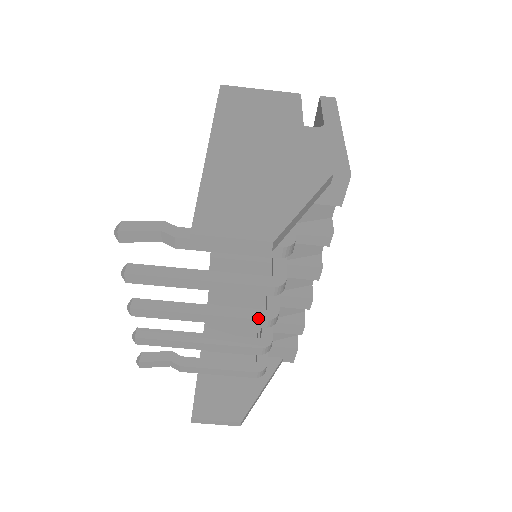
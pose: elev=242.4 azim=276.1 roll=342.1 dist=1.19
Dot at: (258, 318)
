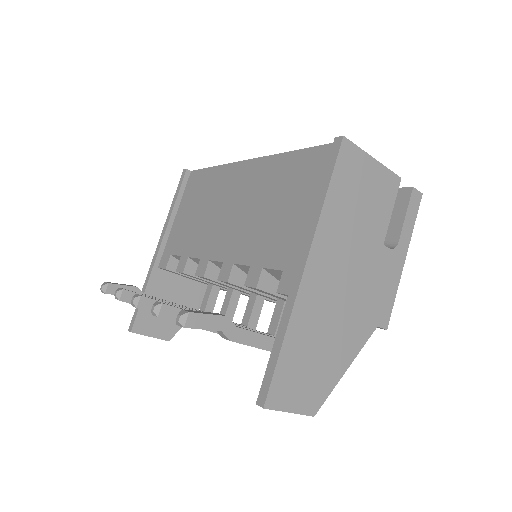
Dot at: occluded
